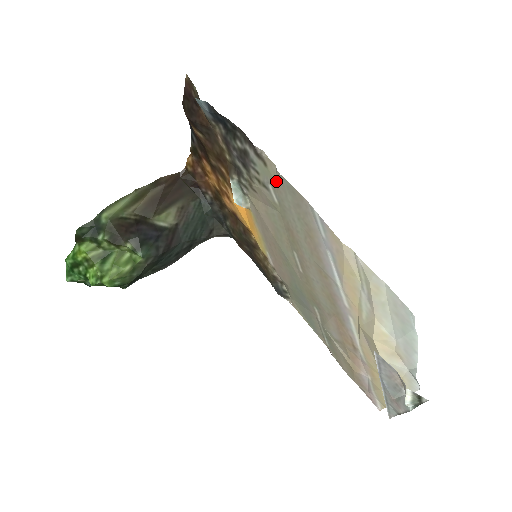
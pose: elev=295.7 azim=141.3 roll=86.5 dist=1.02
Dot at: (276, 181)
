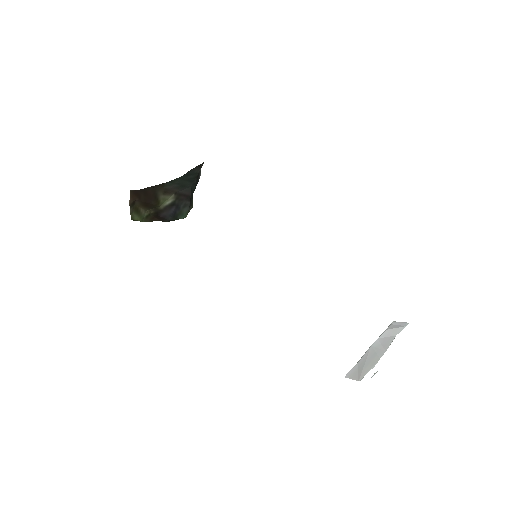
Dot at: occluded
